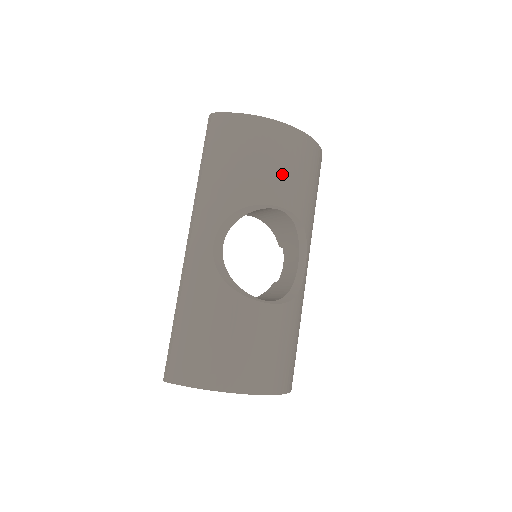
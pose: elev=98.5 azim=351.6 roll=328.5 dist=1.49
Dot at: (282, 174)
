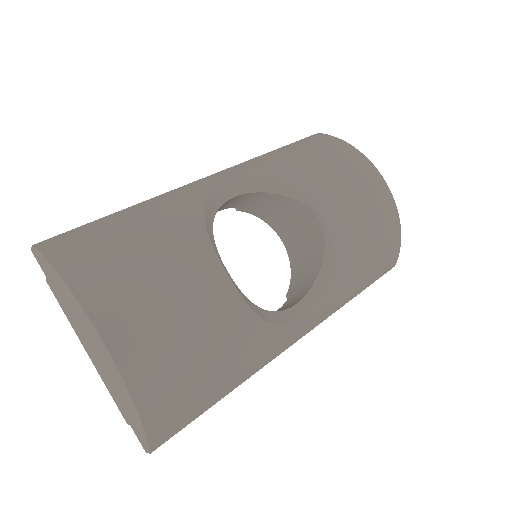
Dot at: (347, 199)
